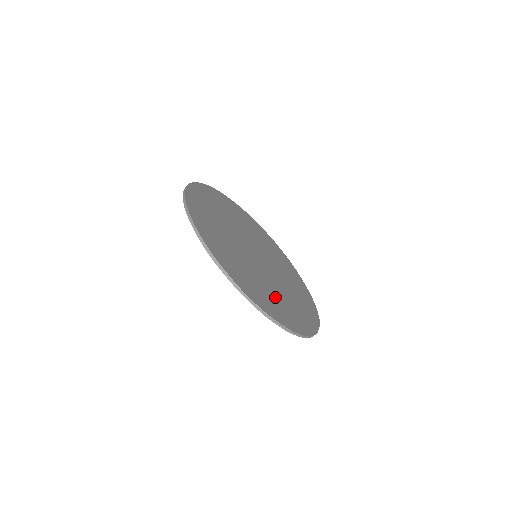
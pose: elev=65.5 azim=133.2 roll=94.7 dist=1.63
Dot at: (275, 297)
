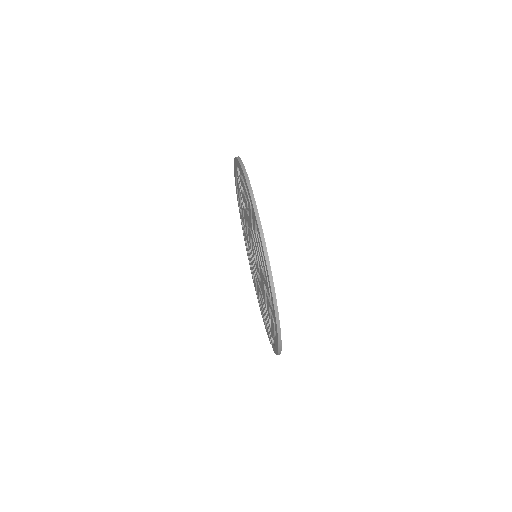
Dot at: occluded
